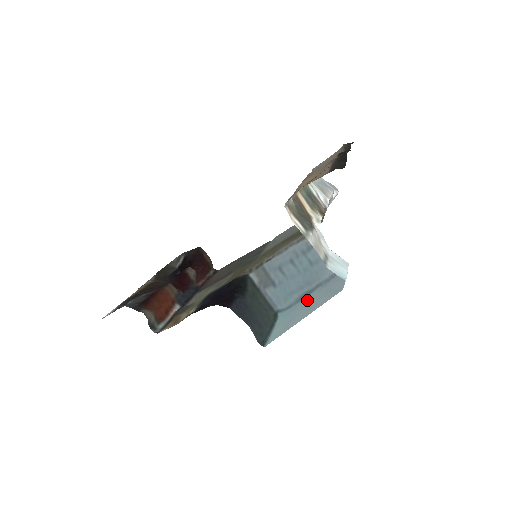
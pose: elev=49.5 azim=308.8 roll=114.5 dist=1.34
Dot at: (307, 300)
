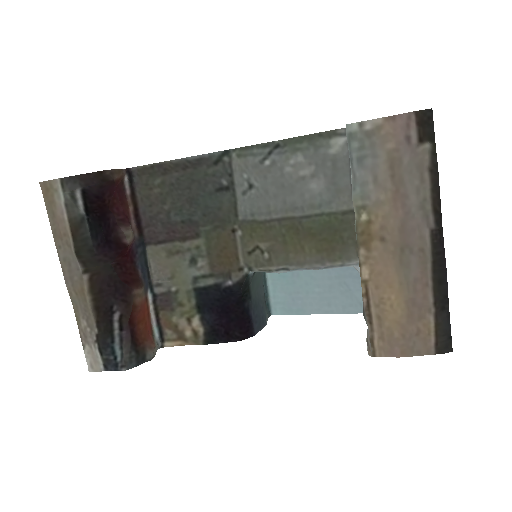
Dot at: occluded
